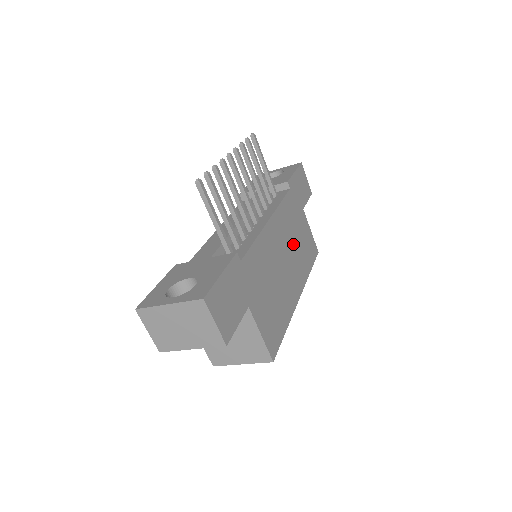
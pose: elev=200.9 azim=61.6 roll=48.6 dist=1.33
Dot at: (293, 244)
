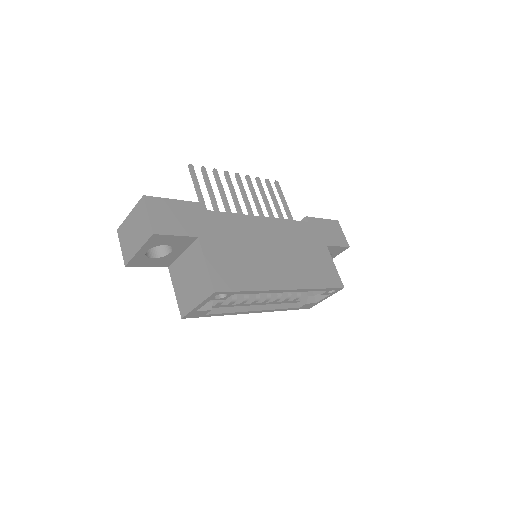
Dot at: (295, 253)
